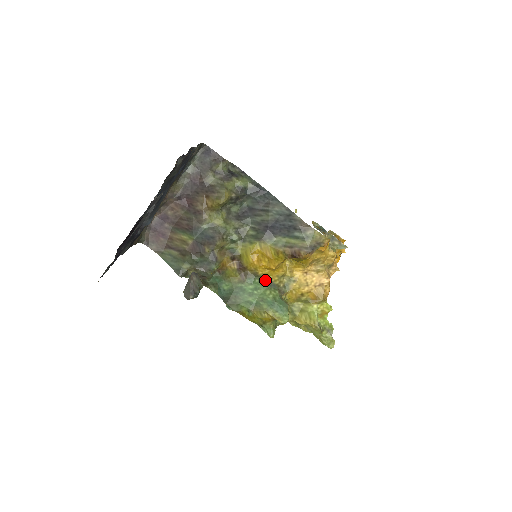
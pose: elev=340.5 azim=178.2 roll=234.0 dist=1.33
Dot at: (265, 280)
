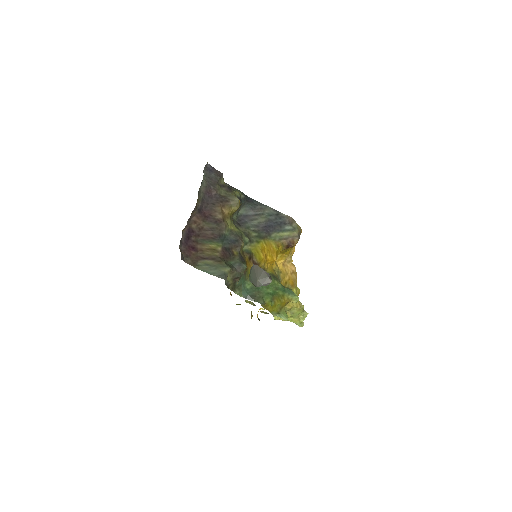
Dot at: (269, 274)
